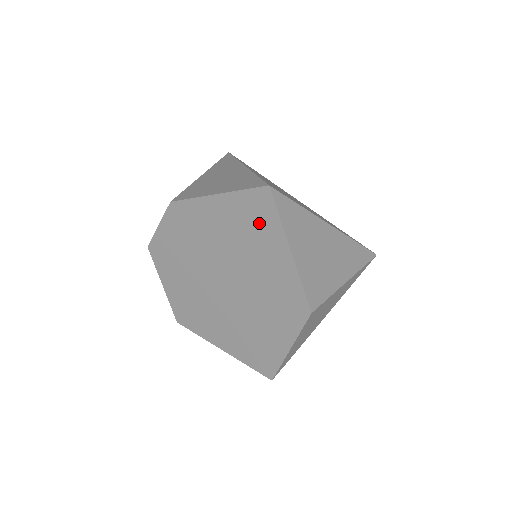
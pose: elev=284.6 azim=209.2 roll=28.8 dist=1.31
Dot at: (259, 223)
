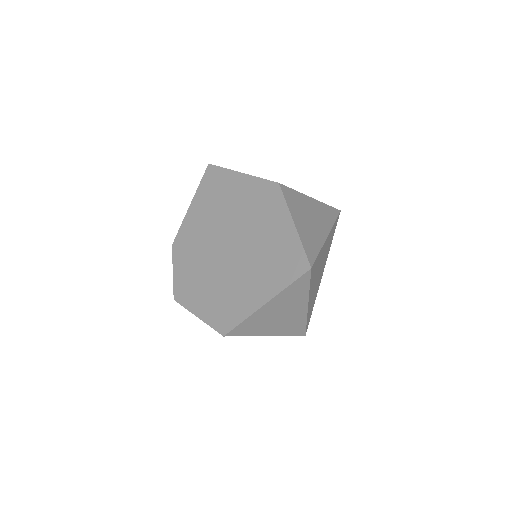
Dot at: (217, 184)
